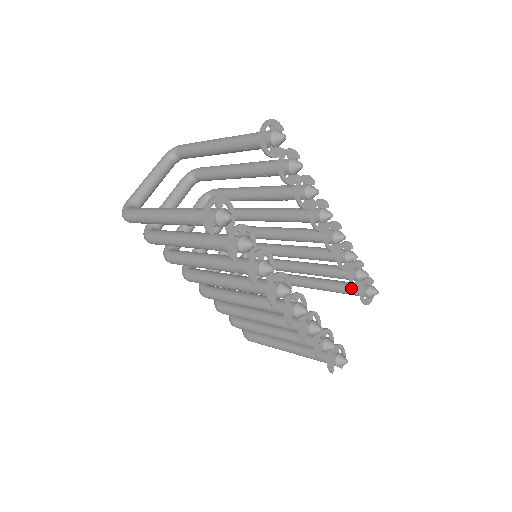
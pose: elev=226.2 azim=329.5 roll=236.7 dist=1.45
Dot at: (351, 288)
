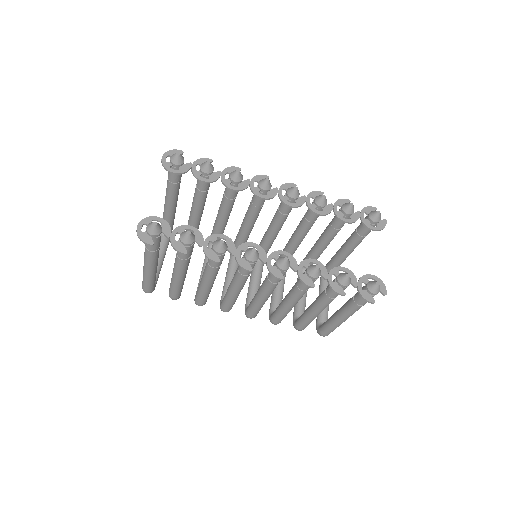
Dot at: (360, 228)
